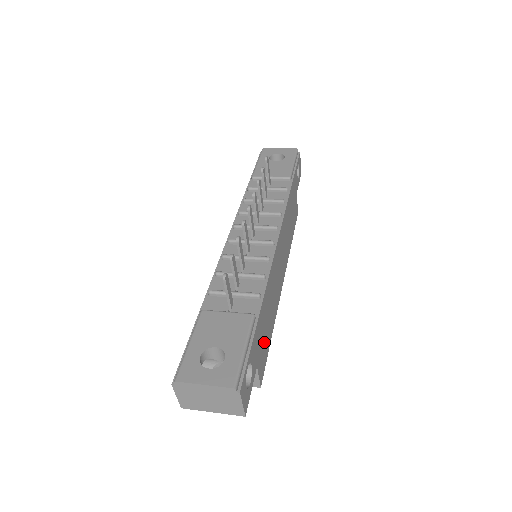
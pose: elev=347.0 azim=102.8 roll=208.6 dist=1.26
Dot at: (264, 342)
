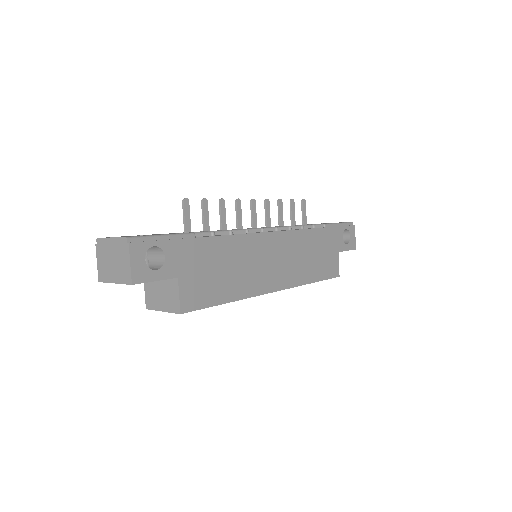
Dot at: (205, 281)
